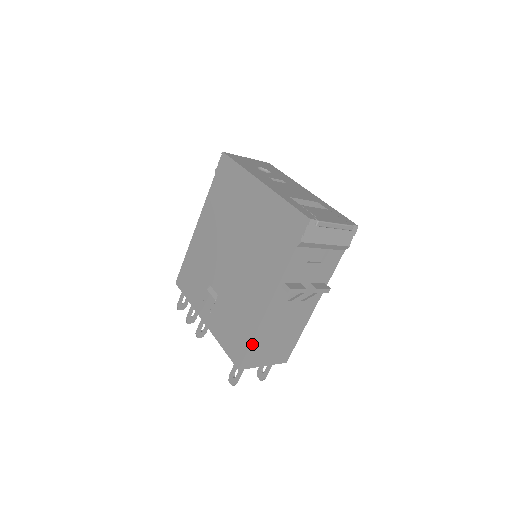
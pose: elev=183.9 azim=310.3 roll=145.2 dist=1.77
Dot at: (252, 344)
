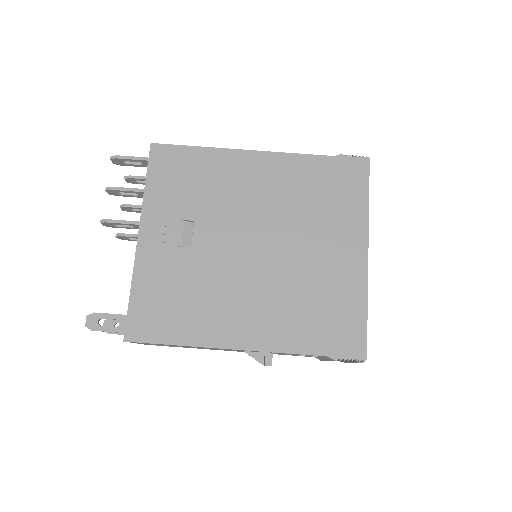
Dot at: (171, 344)
